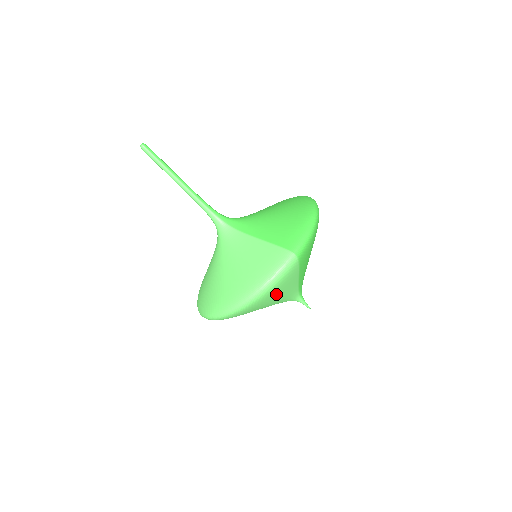
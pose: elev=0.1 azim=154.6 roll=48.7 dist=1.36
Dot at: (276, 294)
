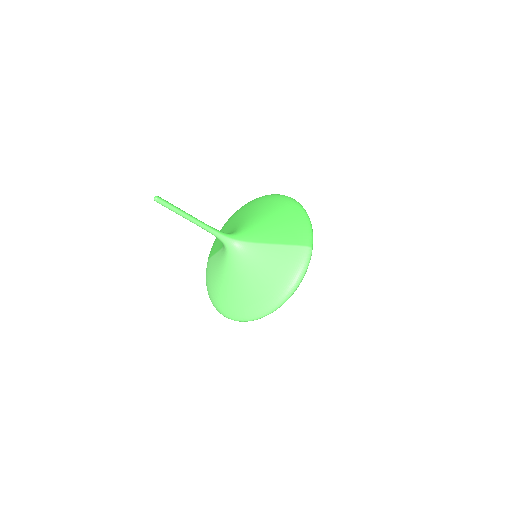
Dot at: occluded
